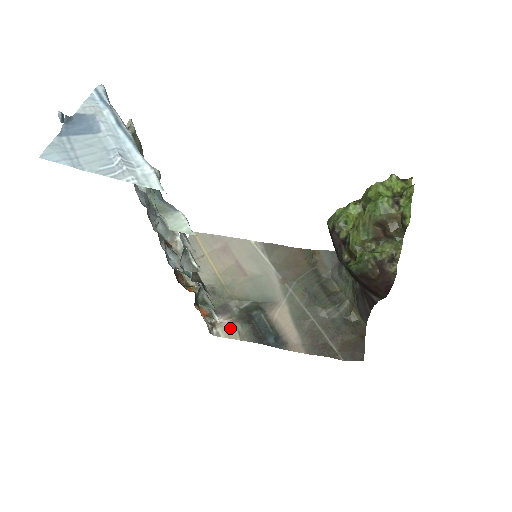
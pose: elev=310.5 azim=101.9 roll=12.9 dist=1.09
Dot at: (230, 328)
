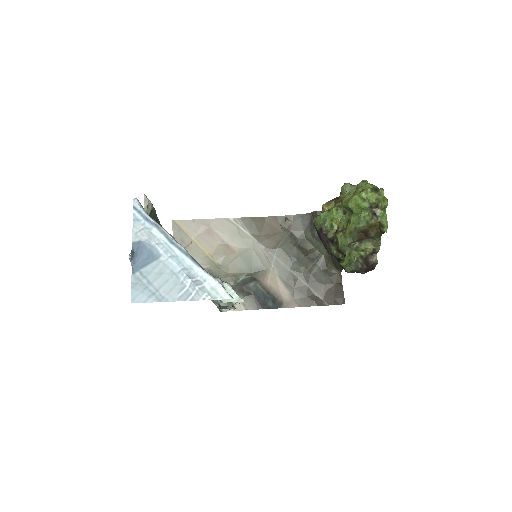
Dot at: occluded
